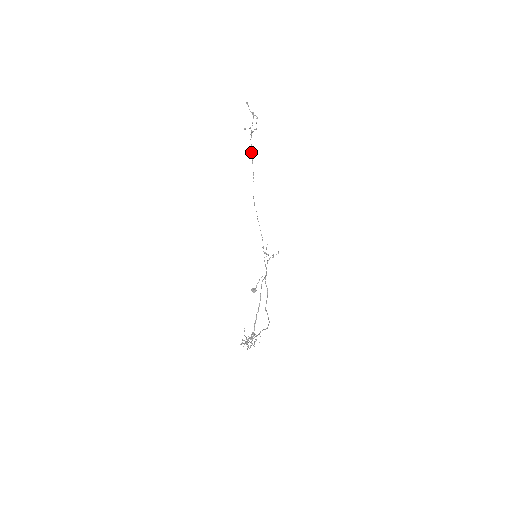
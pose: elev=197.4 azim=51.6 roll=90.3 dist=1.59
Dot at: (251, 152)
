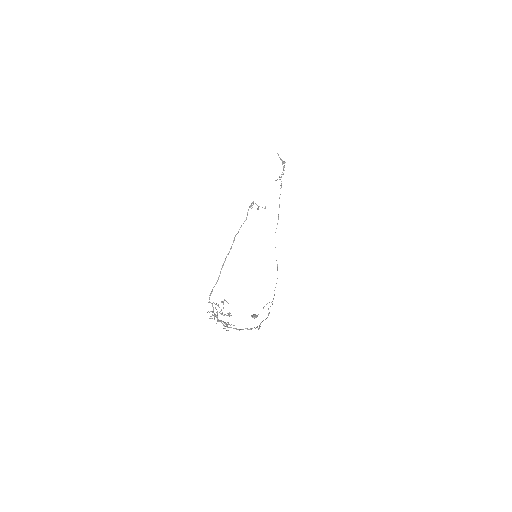
Dot at: occluded
